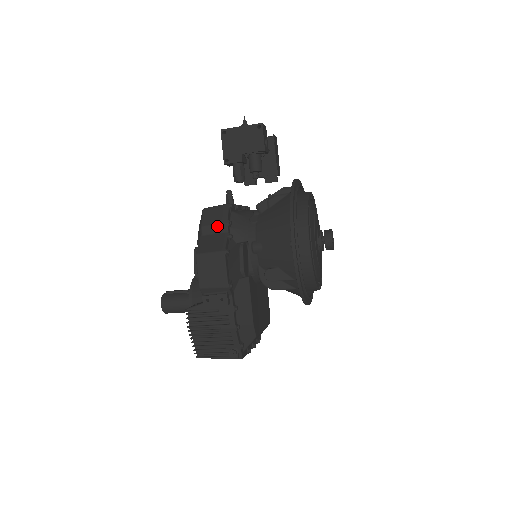
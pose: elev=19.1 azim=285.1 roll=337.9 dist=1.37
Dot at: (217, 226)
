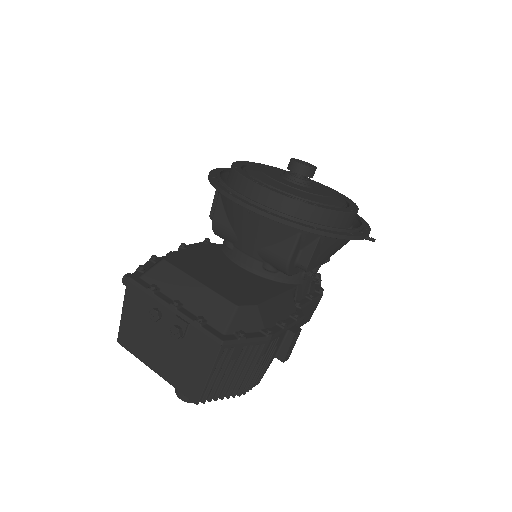
Dot at: occluded
